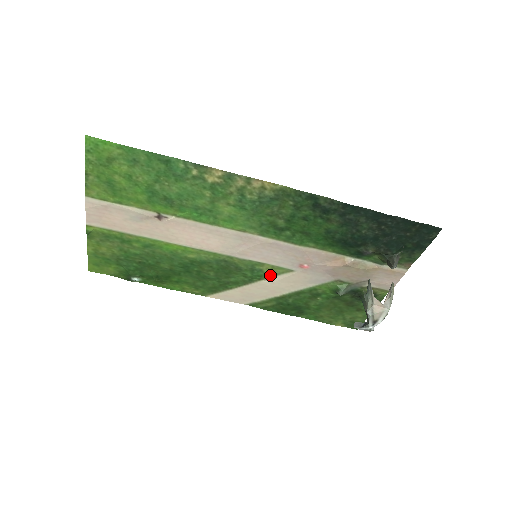
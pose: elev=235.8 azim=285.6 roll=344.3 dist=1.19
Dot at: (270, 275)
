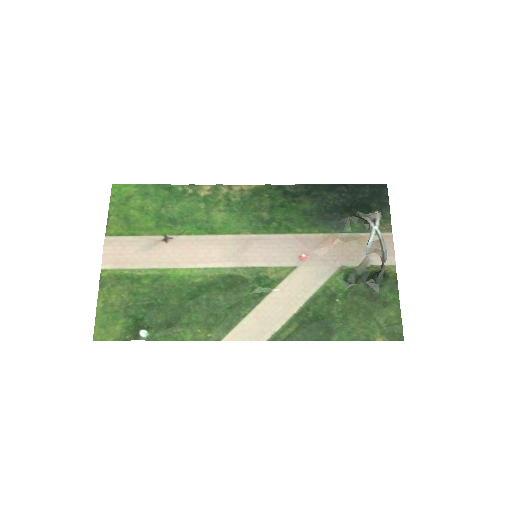
Dot at: (277, 282)
